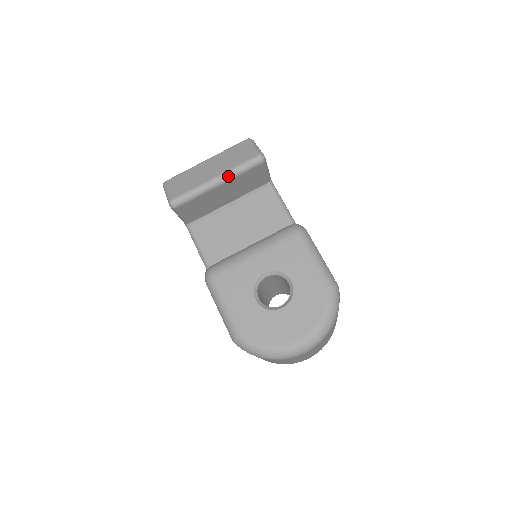
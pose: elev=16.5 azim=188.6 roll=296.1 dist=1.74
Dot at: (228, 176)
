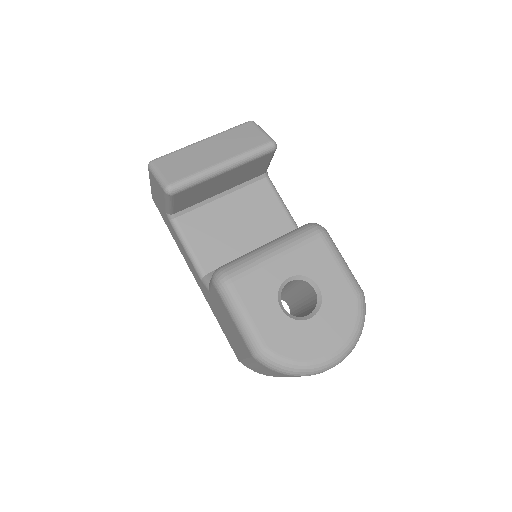
Dot at: (237, 162)
